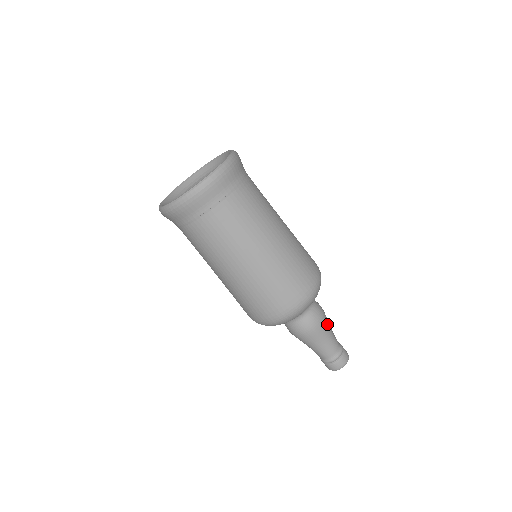
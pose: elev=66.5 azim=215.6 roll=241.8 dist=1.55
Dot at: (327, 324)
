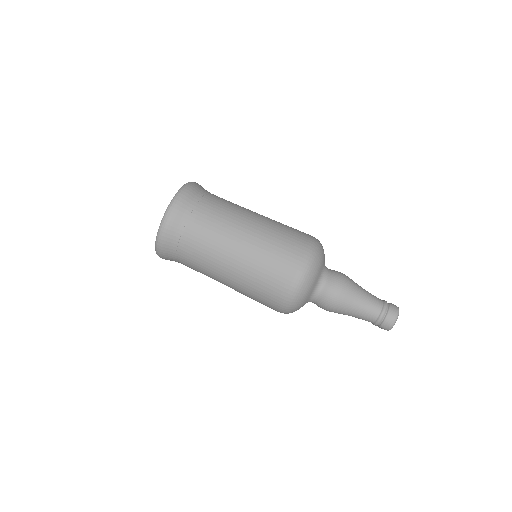
Dot at: (354, 282)
